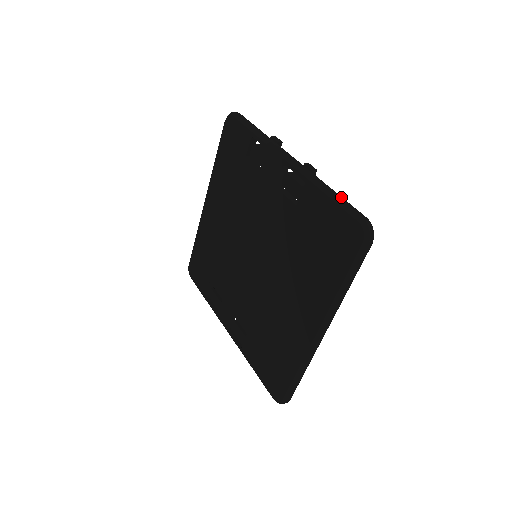
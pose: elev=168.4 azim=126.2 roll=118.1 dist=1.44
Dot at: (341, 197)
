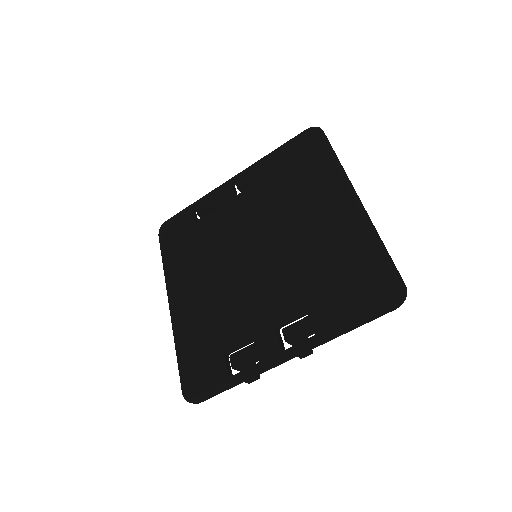
Dot at: occluded
